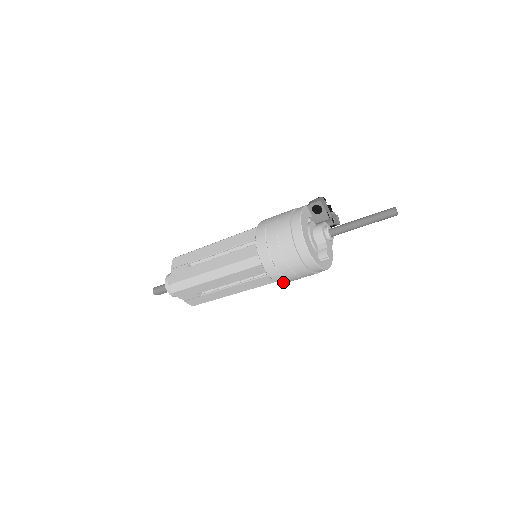
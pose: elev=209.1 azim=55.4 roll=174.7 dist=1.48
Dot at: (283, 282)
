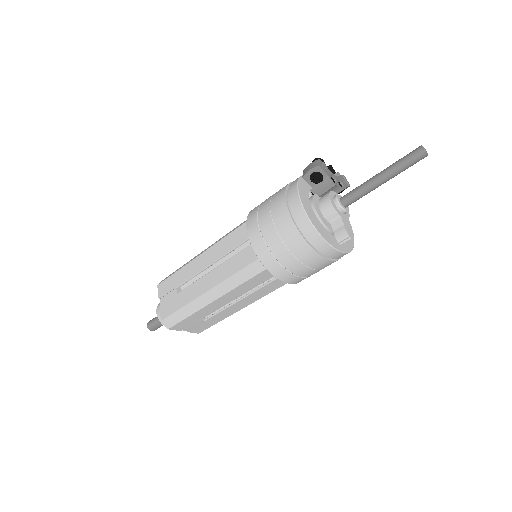
Dot at: (300, 281)
